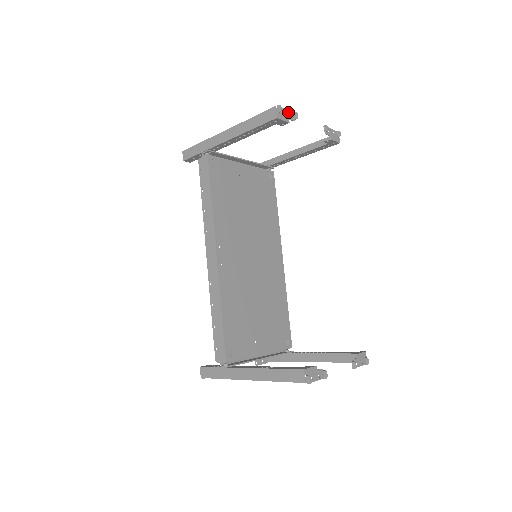
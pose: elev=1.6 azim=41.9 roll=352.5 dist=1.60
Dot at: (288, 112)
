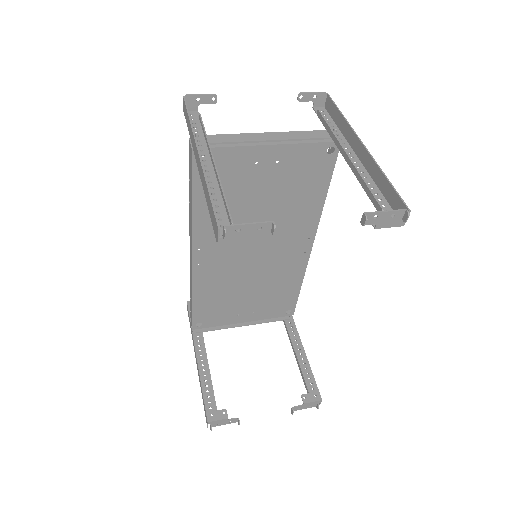
Dot at: (254, 226)
